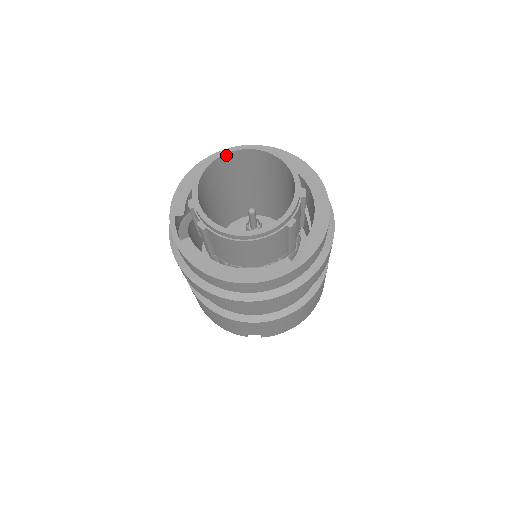
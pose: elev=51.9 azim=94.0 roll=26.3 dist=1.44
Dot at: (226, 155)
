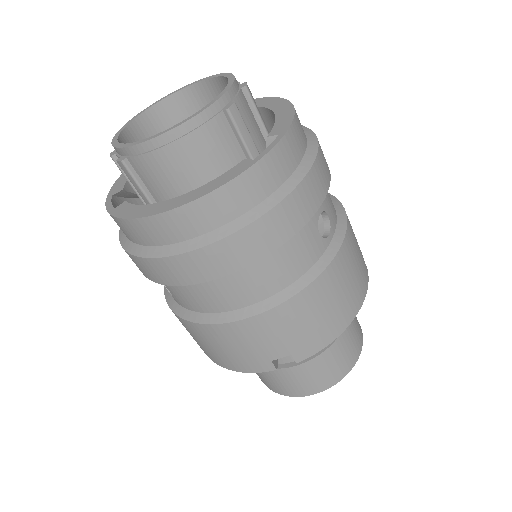
Dot at: (155, 107)
